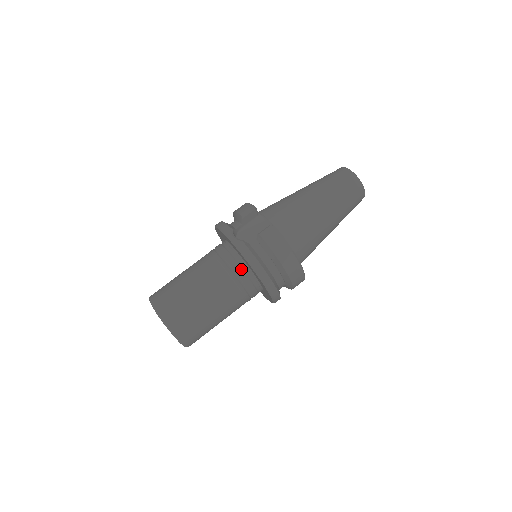
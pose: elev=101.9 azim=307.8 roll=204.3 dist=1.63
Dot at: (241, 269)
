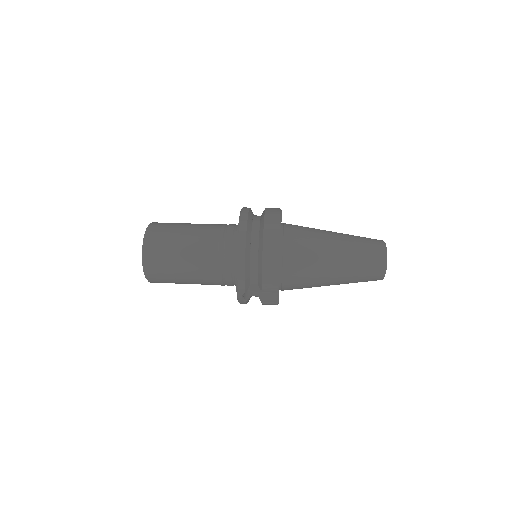
Dot at: (235, 224)
